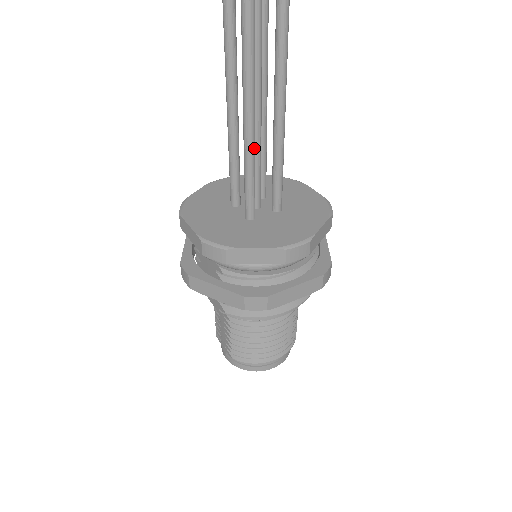
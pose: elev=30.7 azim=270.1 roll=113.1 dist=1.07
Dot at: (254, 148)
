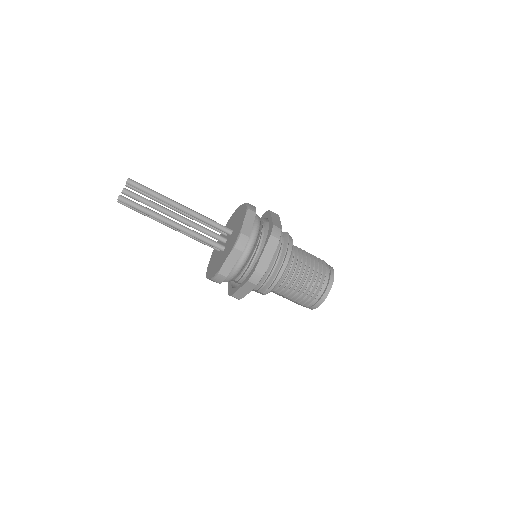
Dot at: (187, 229)
